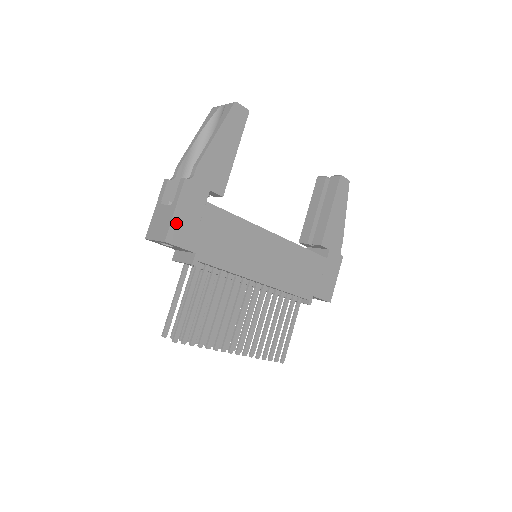
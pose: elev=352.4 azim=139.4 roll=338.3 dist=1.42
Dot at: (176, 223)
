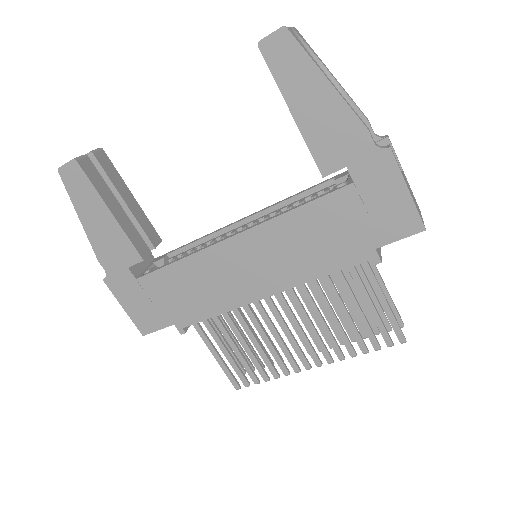
Dot at: (135, 316)
